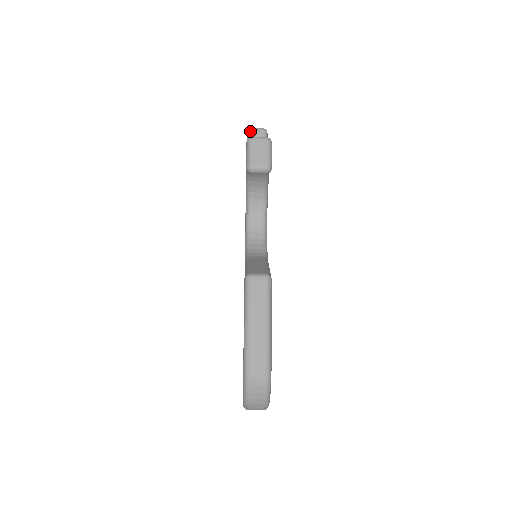
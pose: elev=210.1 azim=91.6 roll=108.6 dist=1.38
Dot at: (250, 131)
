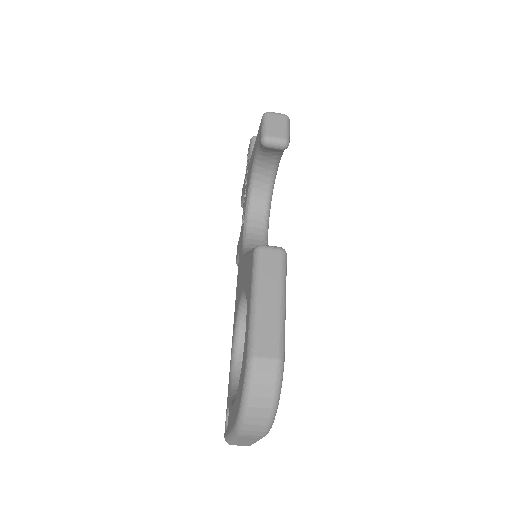
Dot at: (255, 137)
